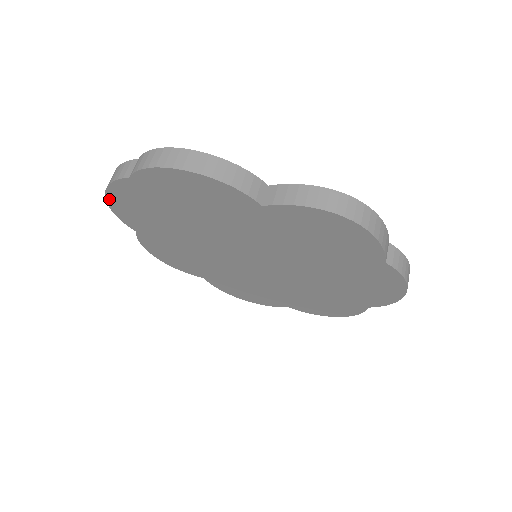
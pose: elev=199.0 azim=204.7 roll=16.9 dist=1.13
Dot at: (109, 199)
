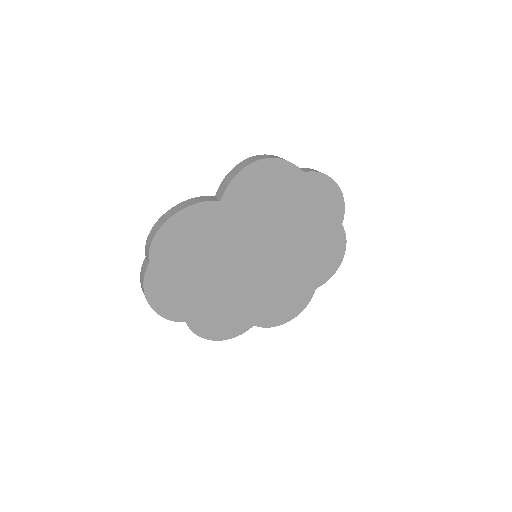
Dot at: (152, 303)
